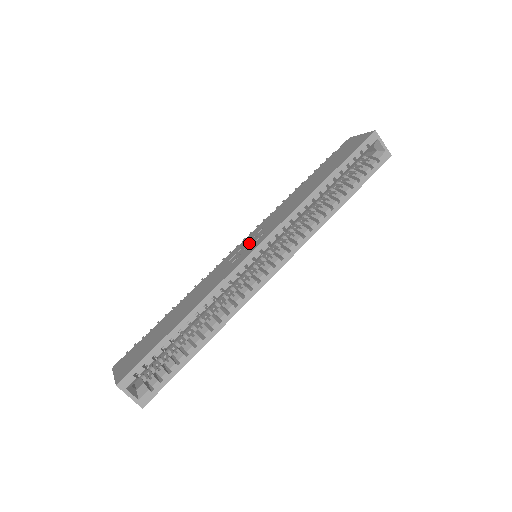
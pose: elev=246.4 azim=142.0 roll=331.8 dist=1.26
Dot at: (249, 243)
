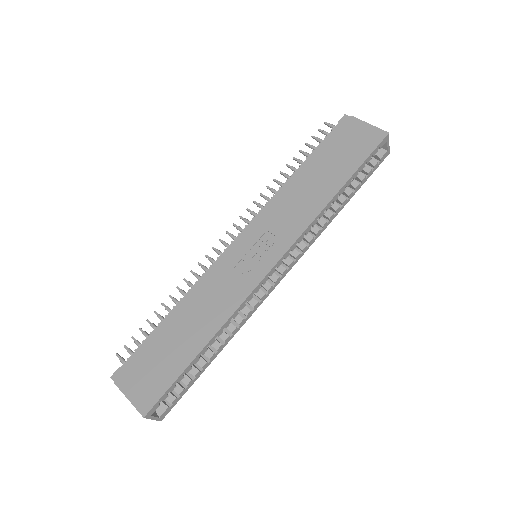
Dot at: (256, 249)
